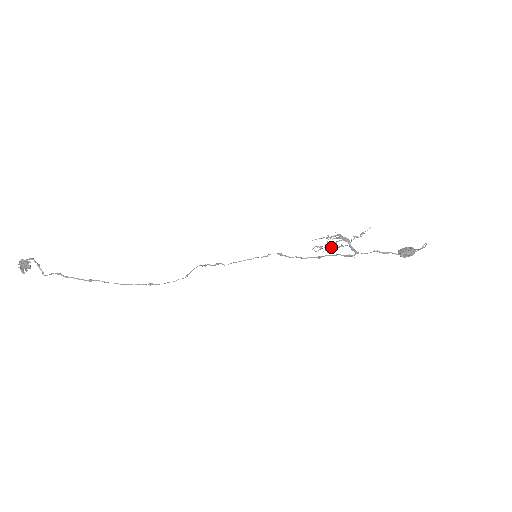
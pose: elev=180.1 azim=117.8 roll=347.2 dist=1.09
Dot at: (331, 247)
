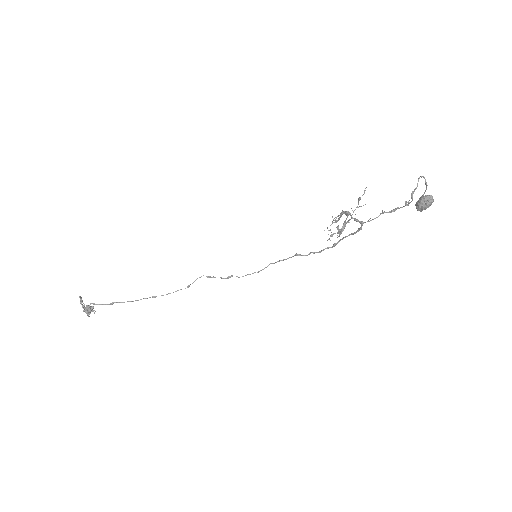
Dot at: occluded
